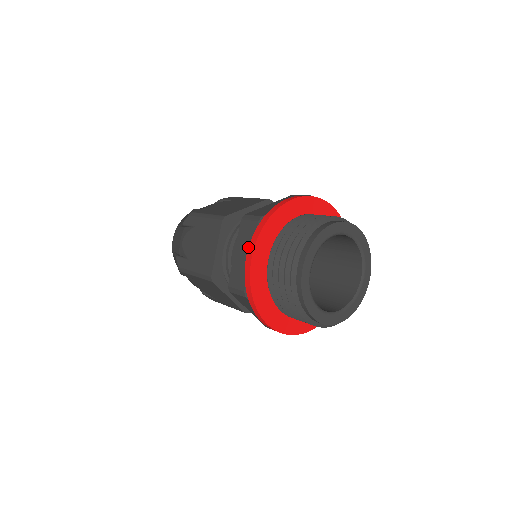
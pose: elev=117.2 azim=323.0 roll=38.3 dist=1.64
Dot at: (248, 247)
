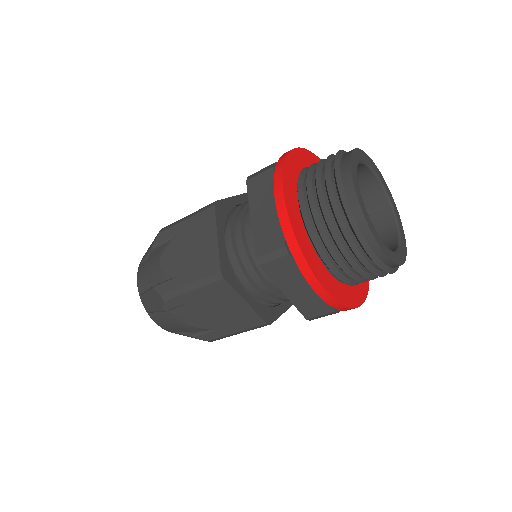
Dot at: (308, 283)
